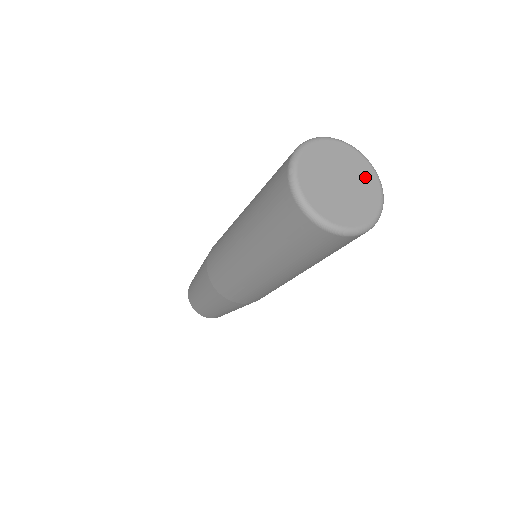
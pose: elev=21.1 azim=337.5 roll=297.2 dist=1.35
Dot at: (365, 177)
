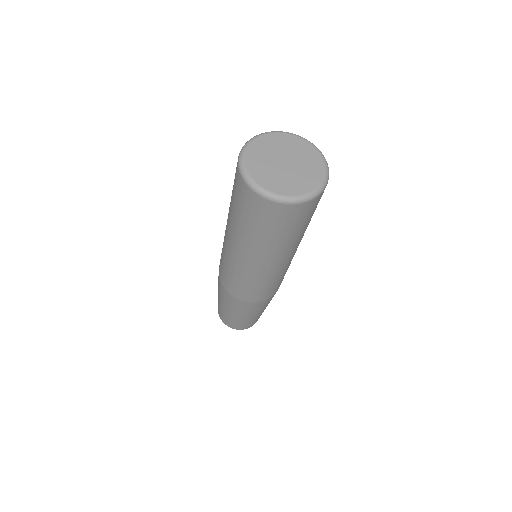
Dot at: (310, 159)
